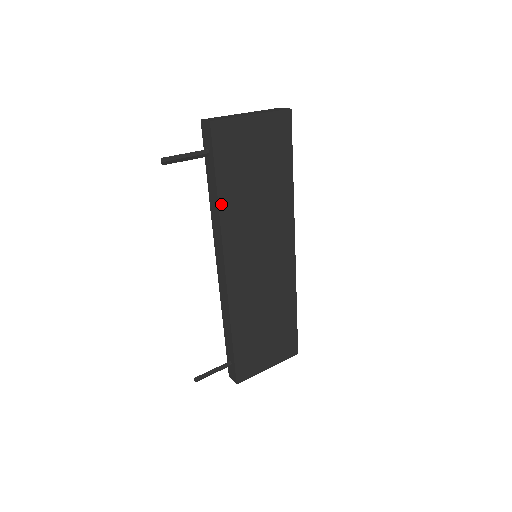
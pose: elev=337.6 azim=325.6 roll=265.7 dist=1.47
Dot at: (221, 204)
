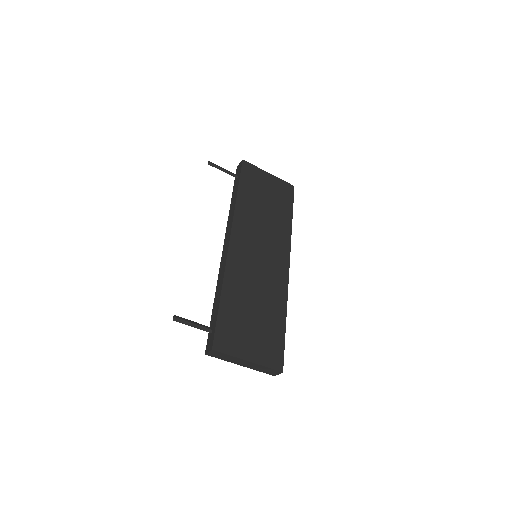
Dot at: (238, 200)
